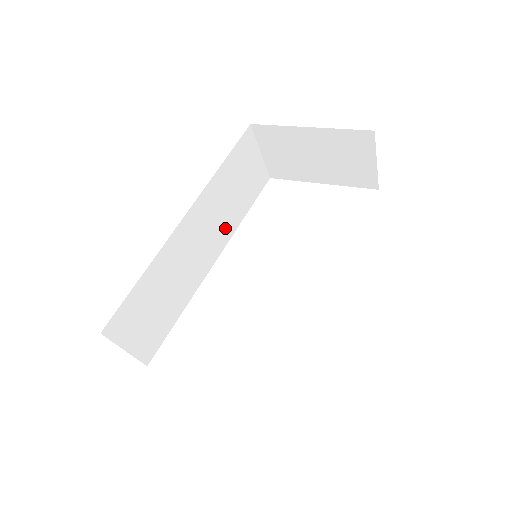
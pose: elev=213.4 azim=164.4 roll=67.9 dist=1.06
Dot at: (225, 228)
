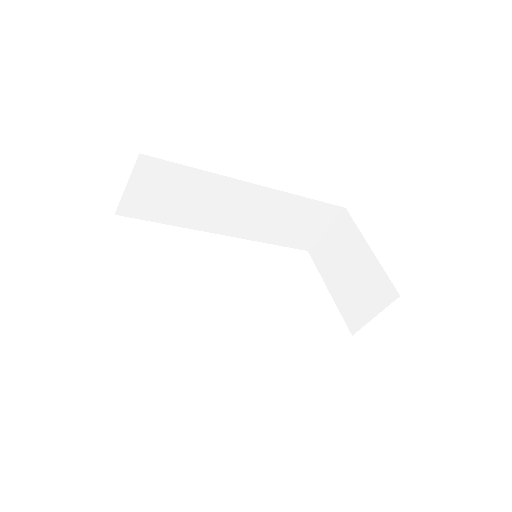
Dot at: (256, 229)
